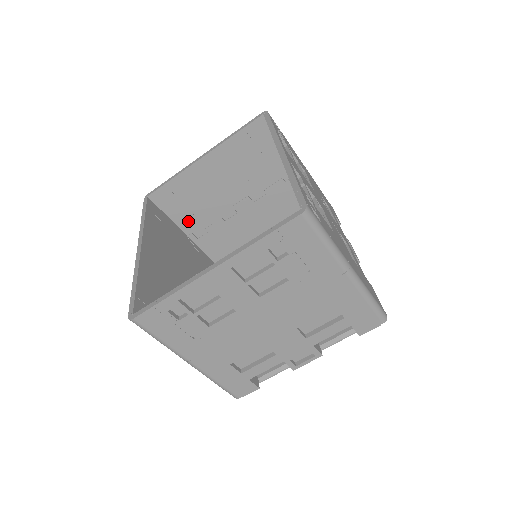
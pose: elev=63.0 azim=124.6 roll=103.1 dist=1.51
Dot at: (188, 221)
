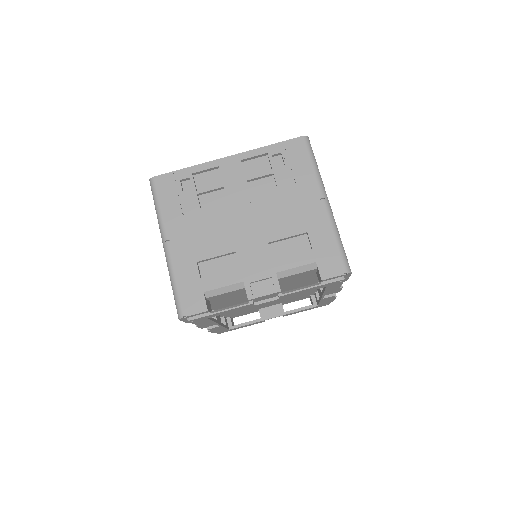
Dot at: occluded
